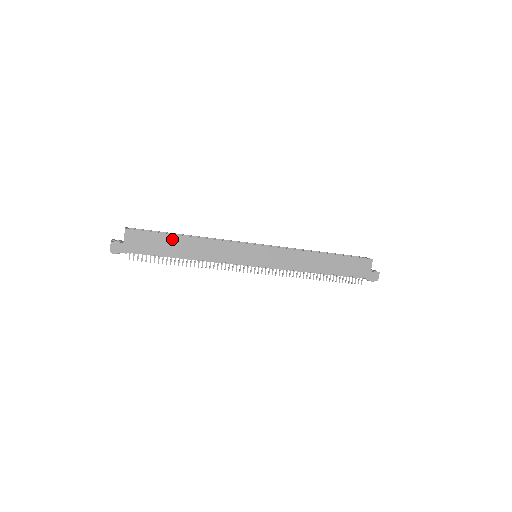
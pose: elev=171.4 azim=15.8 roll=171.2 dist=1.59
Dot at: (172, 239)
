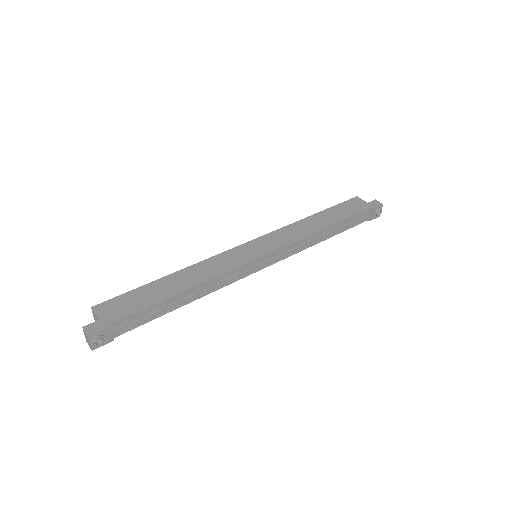
Dot at: (153, 286)
